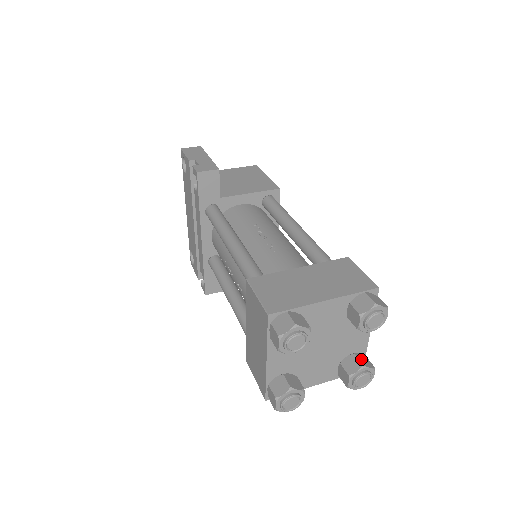
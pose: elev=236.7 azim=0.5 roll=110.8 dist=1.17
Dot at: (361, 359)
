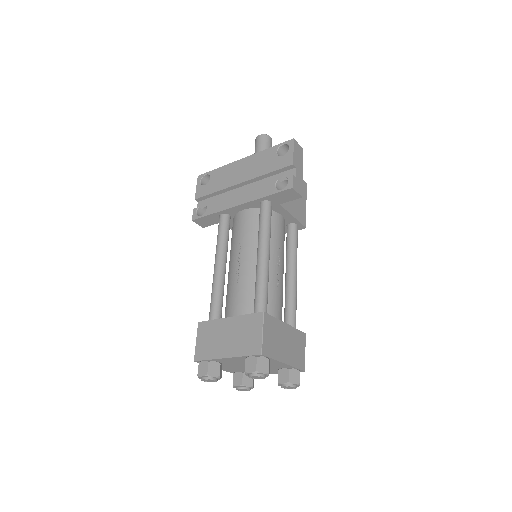
Dot at: occluded
